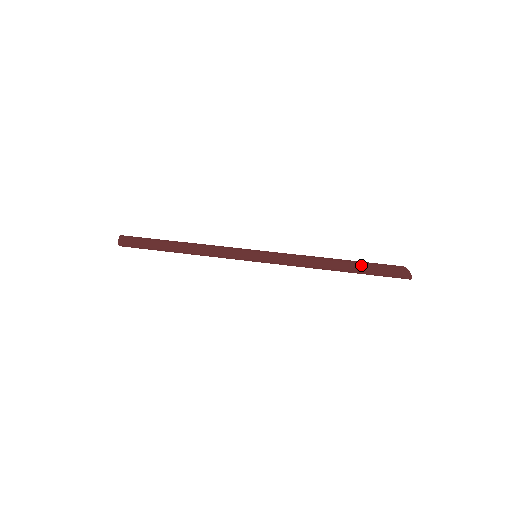
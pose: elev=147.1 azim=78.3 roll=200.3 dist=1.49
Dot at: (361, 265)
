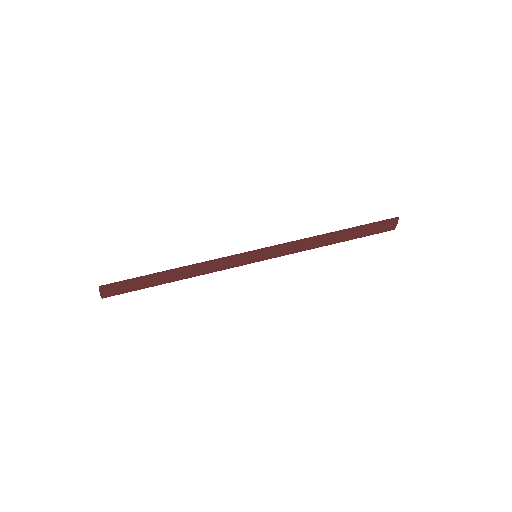
Dot at: (359, 237)
